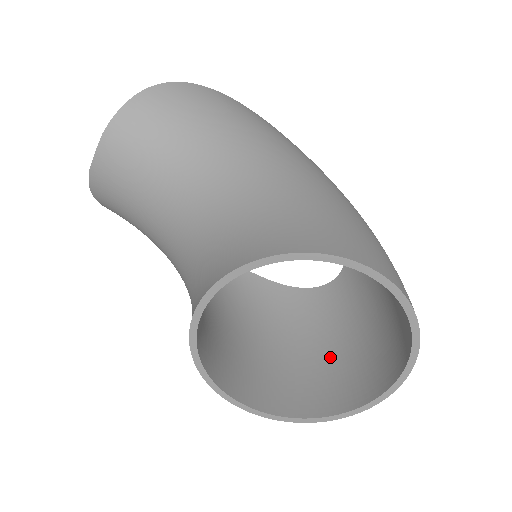
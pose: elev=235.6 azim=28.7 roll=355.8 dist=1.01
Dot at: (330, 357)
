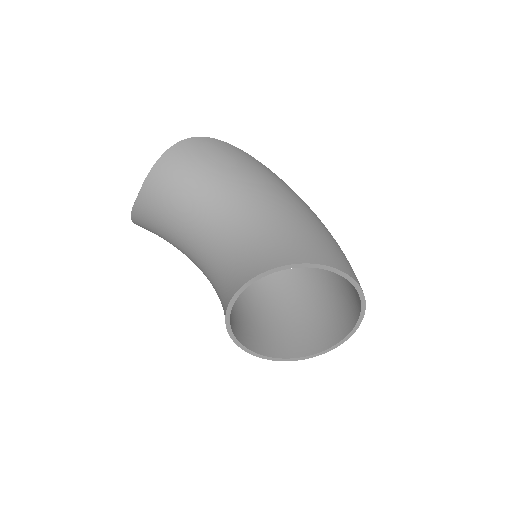
Dot at: (308, 317)
